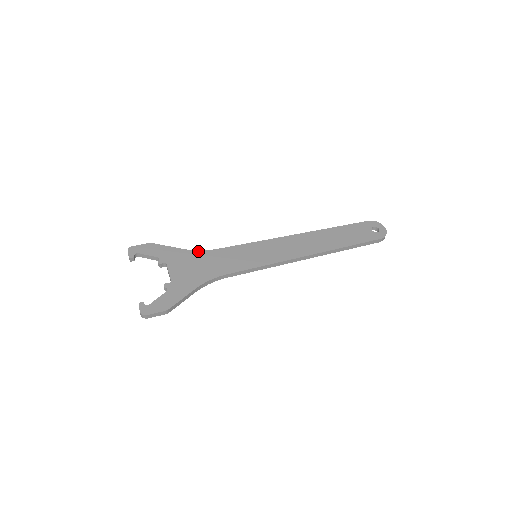
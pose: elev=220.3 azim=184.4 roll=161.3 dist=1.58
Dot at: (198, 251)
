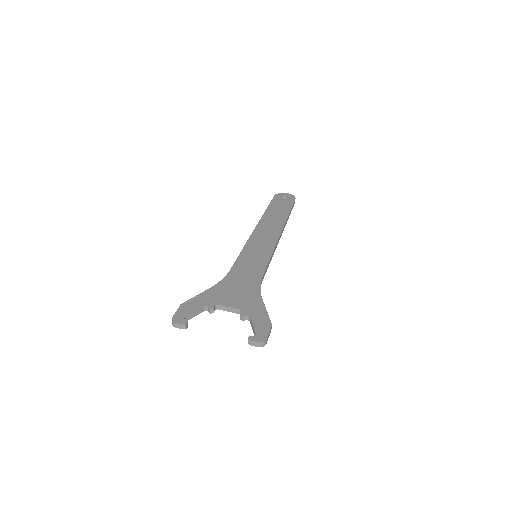
Dot at: (221, 281)
